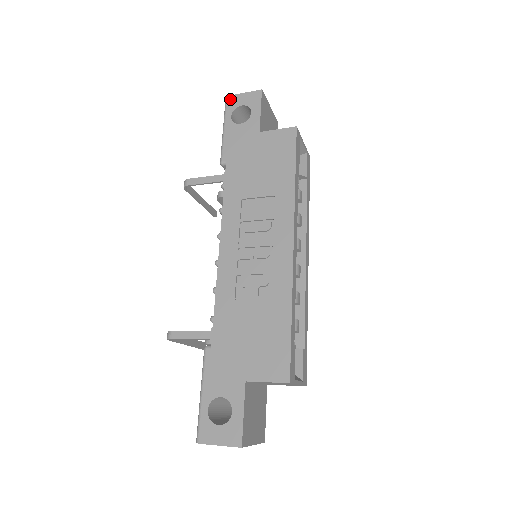
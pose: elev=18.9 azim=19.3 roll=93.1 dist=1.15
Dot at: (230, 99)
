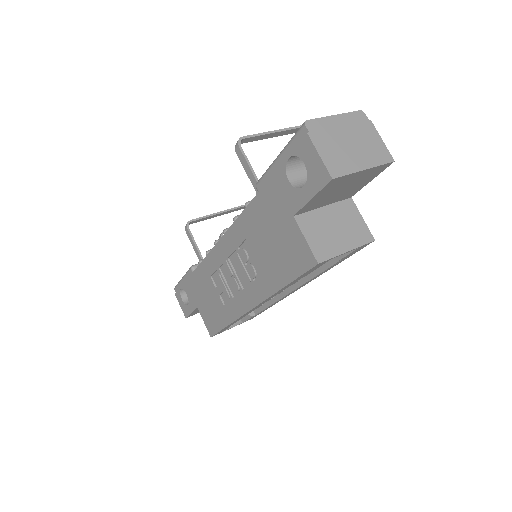
Dot at: (305, 133)
